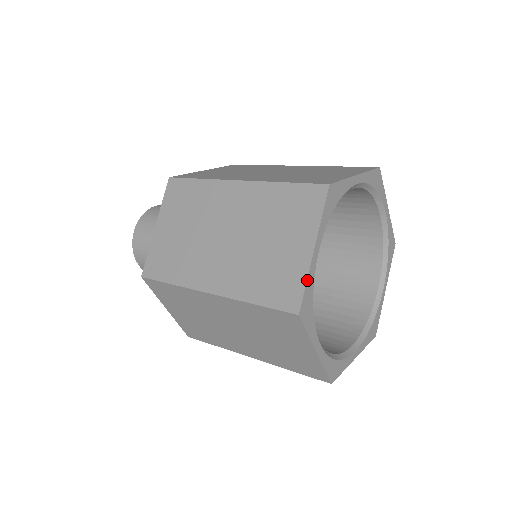
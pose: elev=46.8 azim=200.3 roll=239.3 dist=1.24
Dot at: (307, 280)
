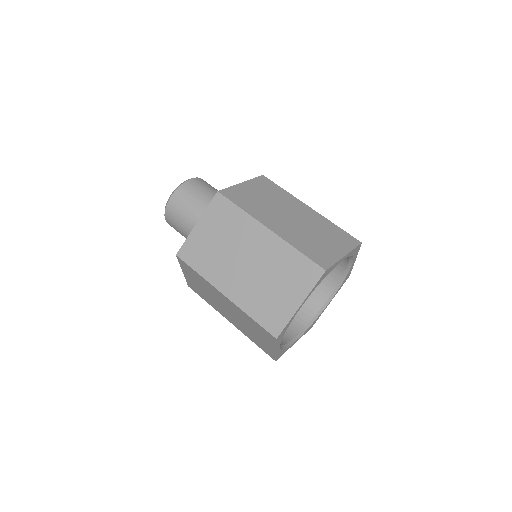
Dot at: (336, 263)
